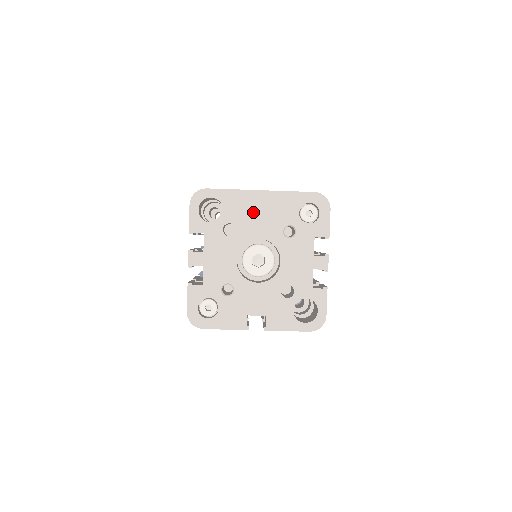
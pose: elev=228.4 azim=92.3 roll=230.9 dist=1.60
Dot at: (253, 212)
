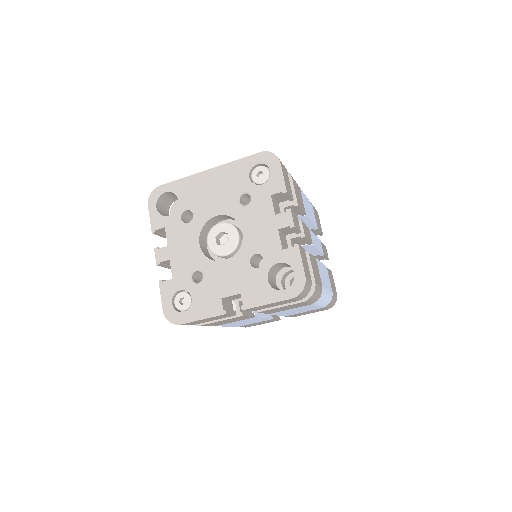
Dot at: (205, 192)
